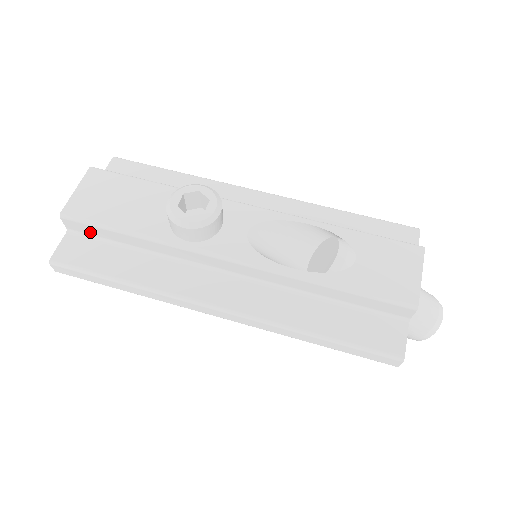
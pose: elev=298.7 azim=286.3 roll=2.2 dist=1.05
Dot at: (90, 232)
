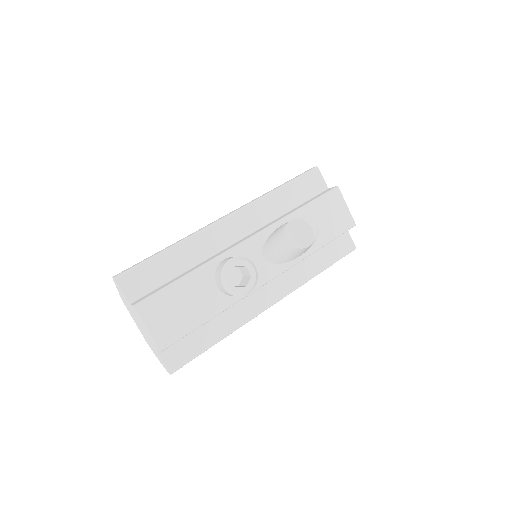
Dot at: occluded
